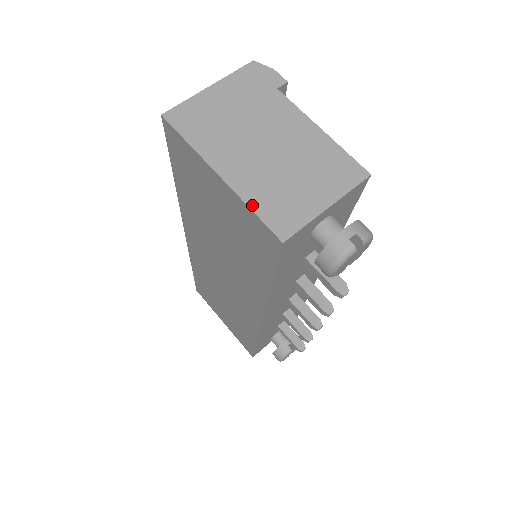
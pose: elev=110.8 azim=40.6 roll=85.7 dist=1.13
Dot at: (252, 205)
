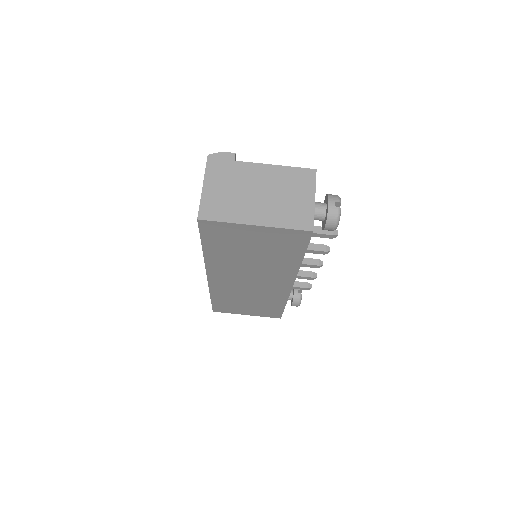
Dot at: (284, 226)
